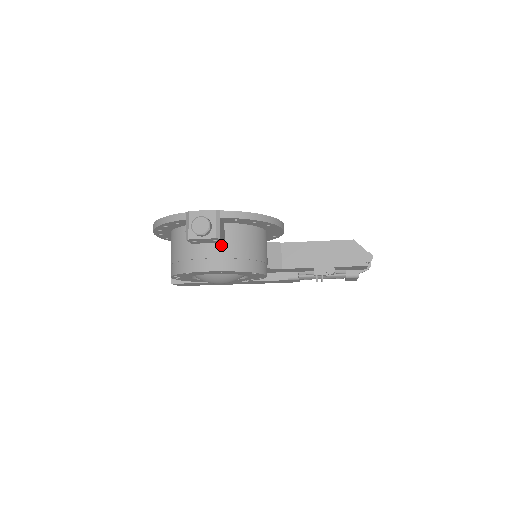
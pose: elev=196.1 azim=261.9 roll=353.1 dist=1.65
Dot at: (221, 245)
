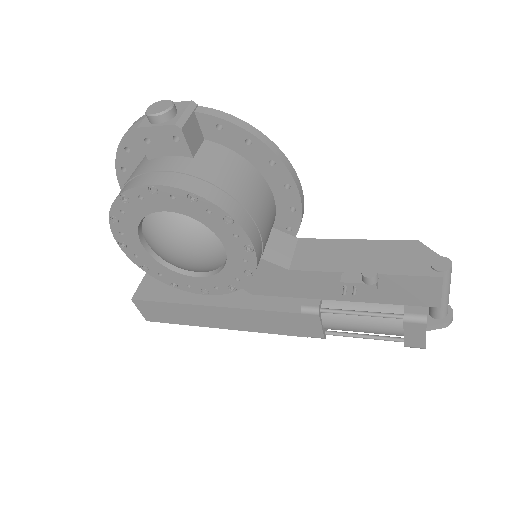
Dot at: (187, 159)
